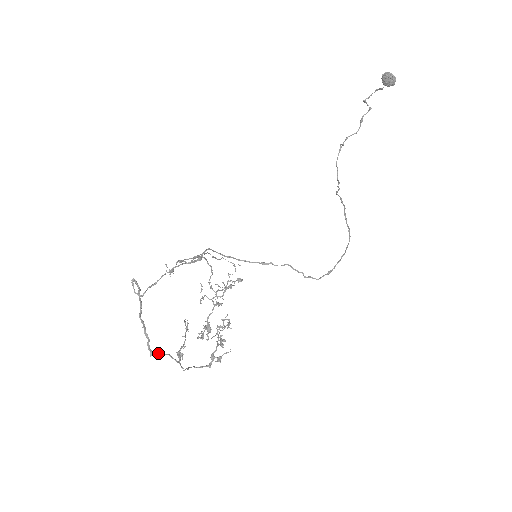
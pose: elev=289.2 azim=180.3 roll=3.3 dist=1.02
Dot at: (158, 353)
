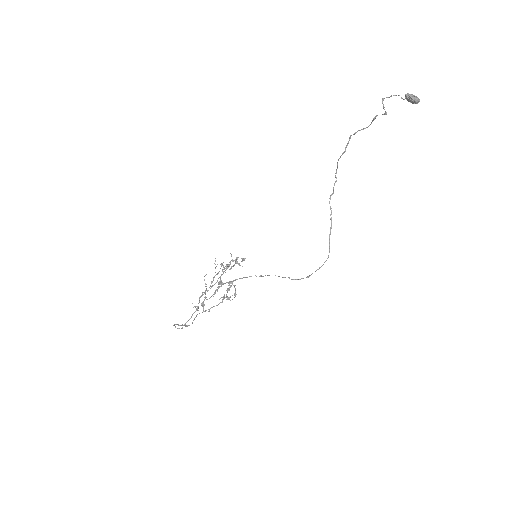
Dot at: occluded
